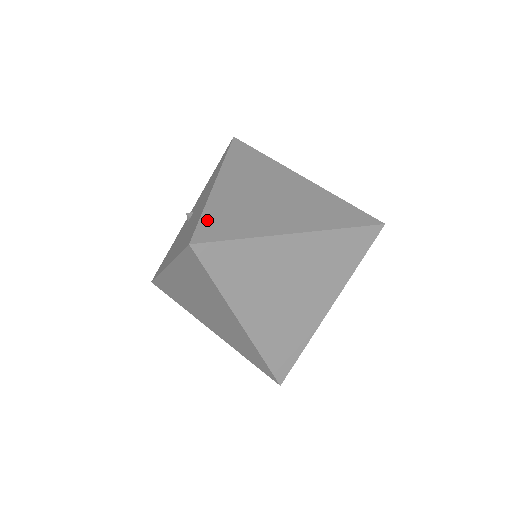
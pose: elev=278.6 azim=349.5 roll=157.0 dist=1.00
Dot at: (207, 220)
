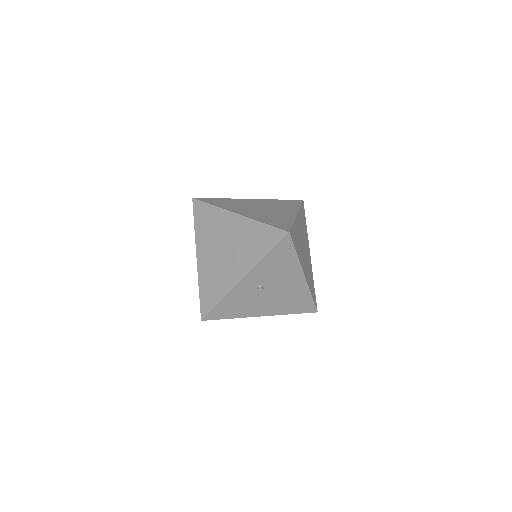
Dot at: (215, 199)
